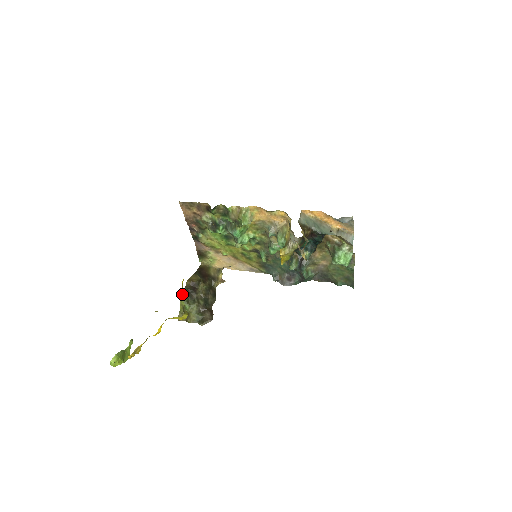
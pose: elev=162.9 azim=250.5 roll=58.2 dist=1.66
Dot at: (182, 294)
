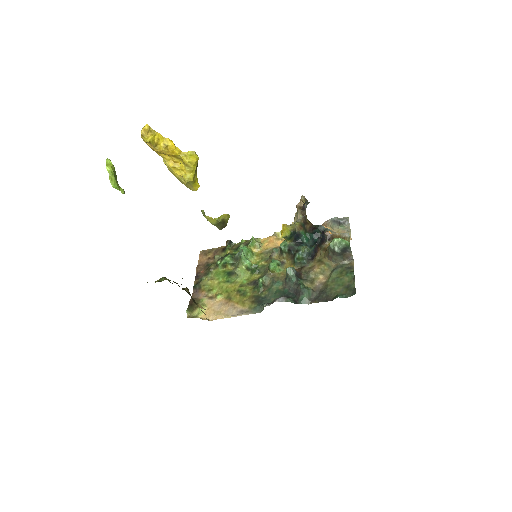
Dot at: (196, 175)
